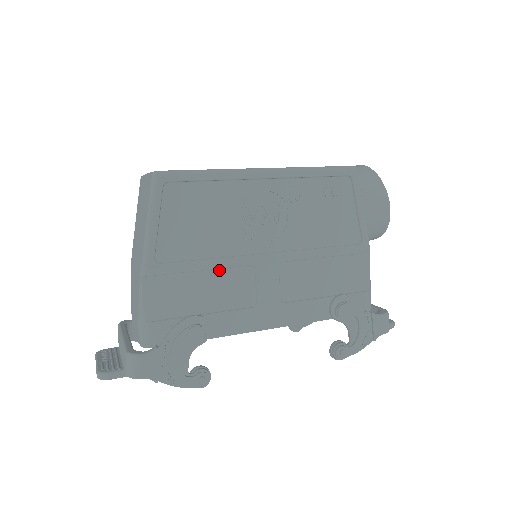
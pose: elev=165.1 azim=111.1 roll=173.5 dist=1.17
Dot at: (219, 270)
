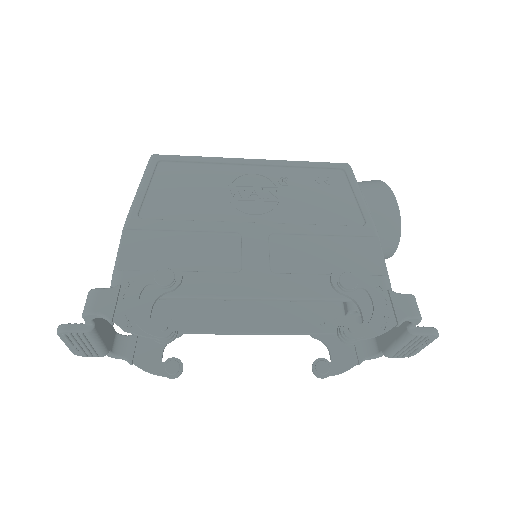
Dot at: (202, 234)
